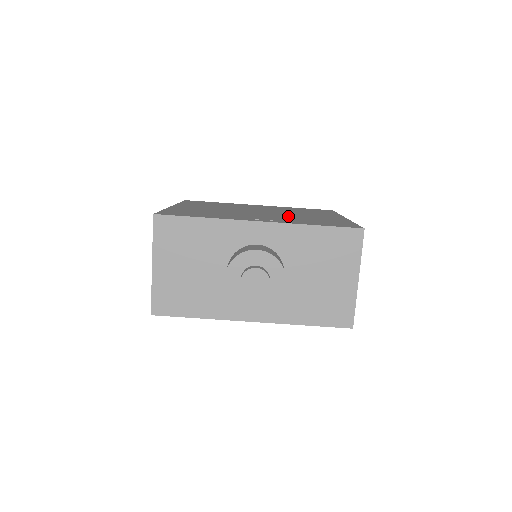
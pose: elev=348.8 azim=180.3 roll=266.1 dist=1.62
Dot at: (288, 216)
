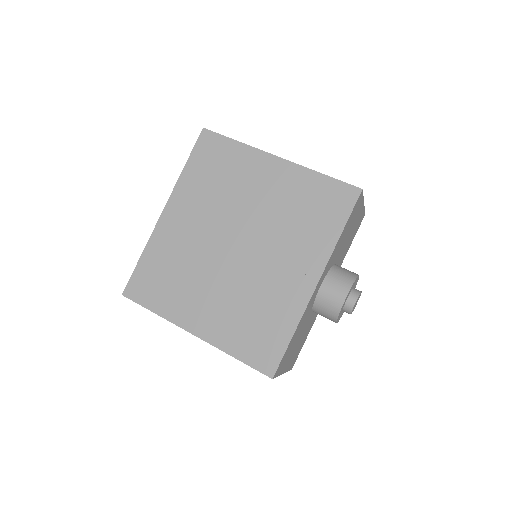
Dot at: (274, 228)
